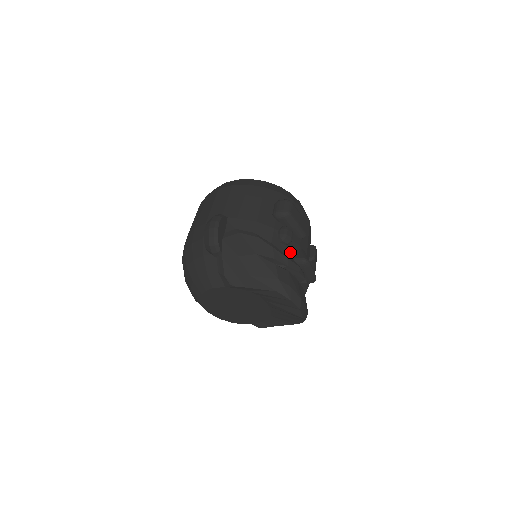
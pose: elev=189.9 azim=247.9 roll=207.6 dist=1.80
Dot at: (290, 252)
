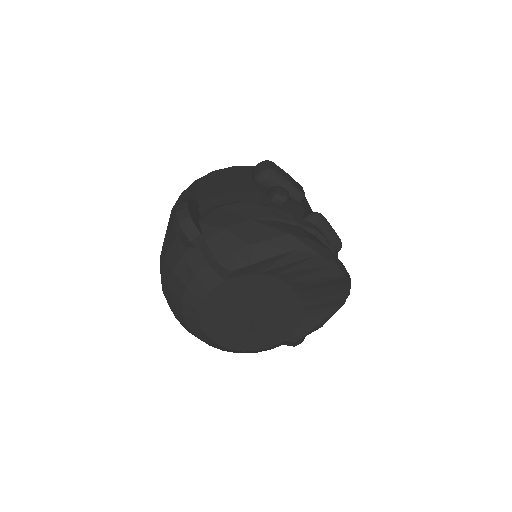
Dot at: (293, 212)
